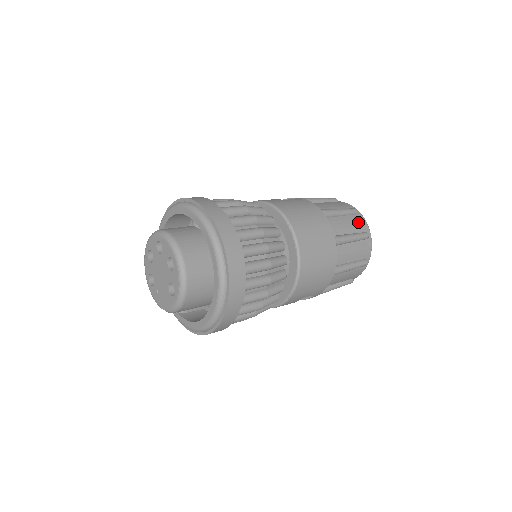
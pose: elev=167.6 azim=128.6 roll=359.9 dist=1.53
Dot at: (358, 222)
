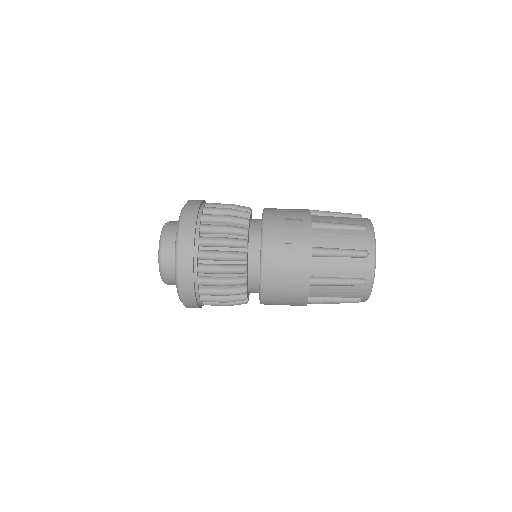
Dot at: (357, 292)
